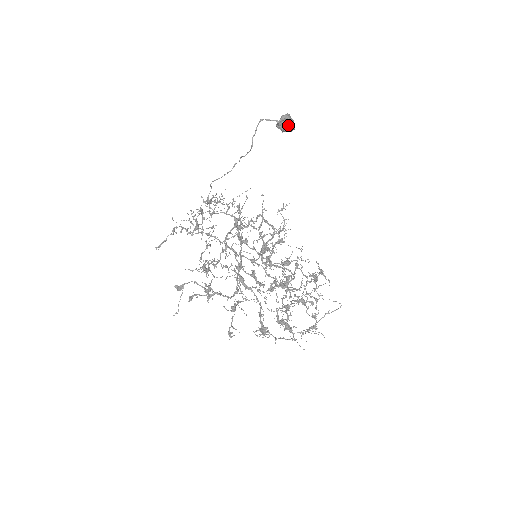
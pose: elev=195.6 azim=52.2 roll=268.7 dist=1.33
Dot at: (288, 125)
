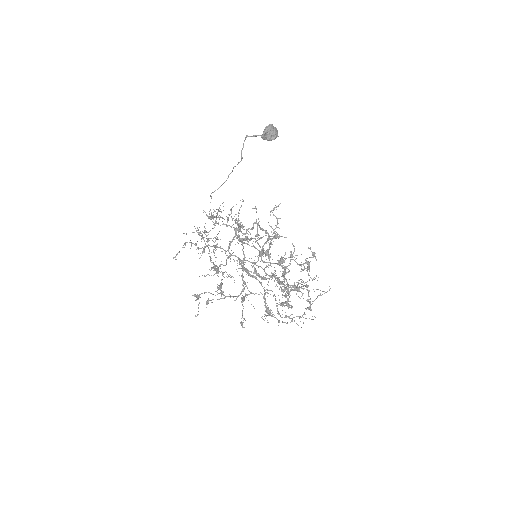
Dot at: (272, 135)
